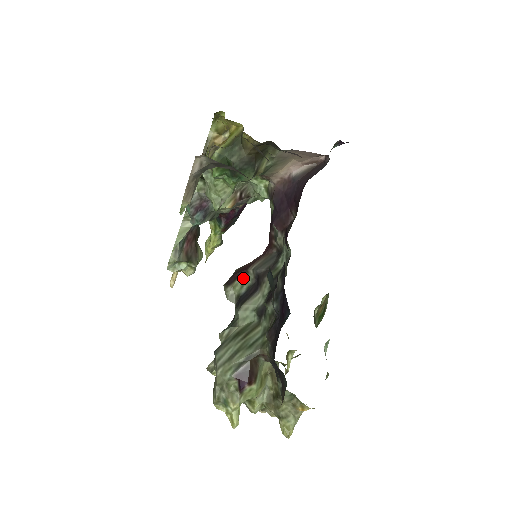
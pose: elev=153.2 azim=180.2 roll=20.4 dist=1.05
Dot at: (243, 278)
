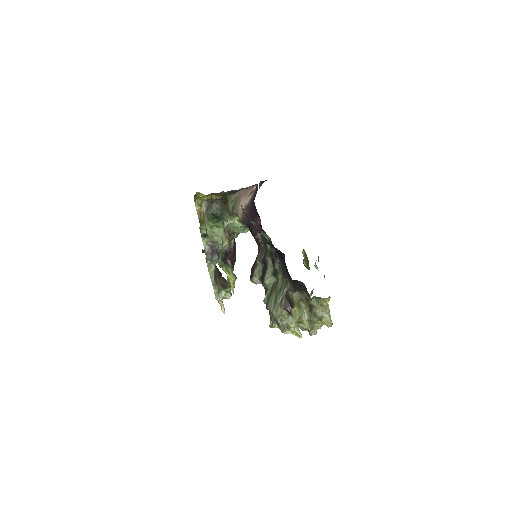
Dot at: (257, 269)
